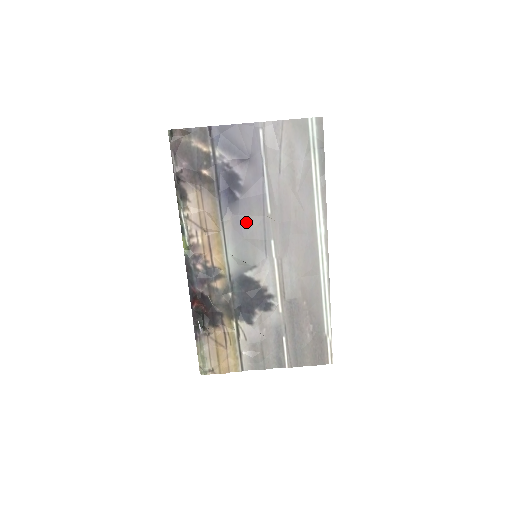
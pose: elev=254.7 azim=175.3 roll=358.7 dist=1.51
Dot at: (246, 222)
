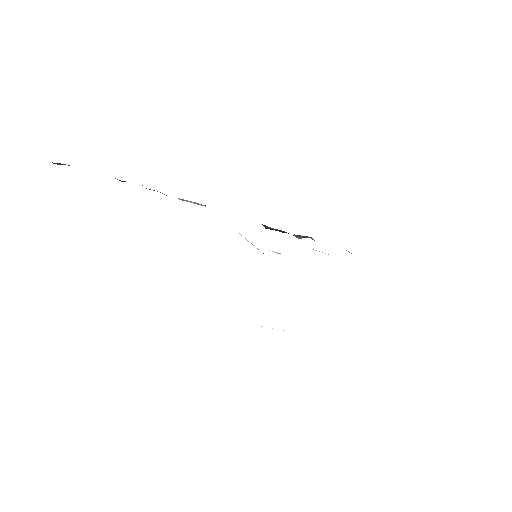
Dot at: occluded
